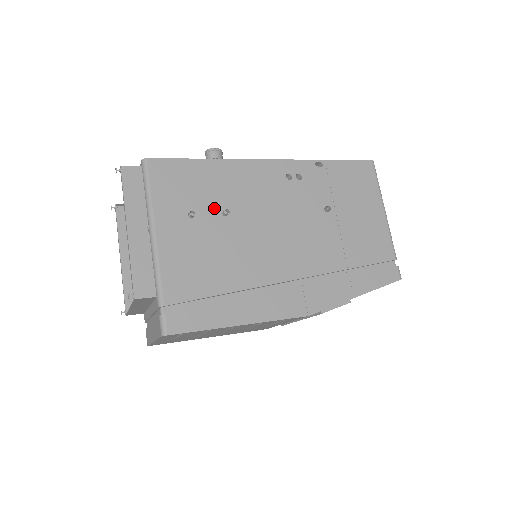
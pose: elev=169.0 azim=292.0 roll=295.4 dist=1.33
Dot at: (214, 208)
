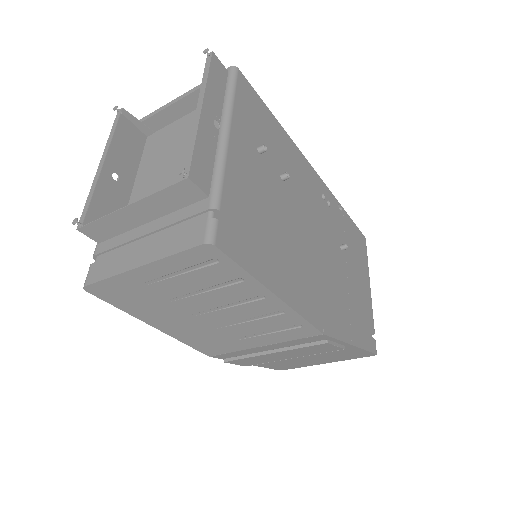
Dot at: (276, 164)
